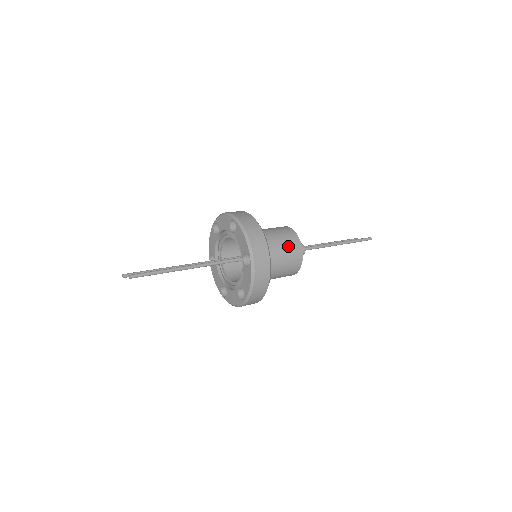
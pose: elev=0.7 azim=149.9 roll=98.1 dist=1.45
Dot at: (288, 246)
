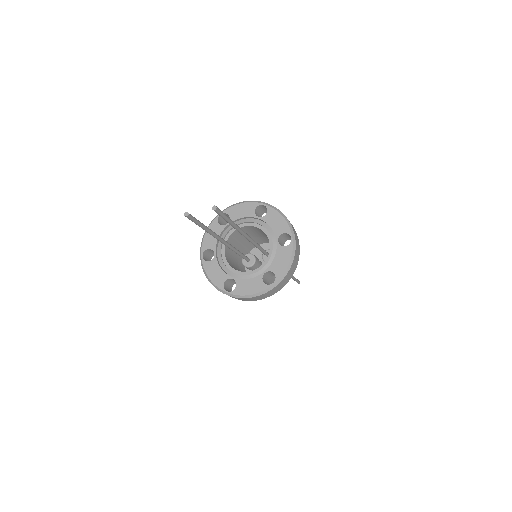
Dot at: occluded
